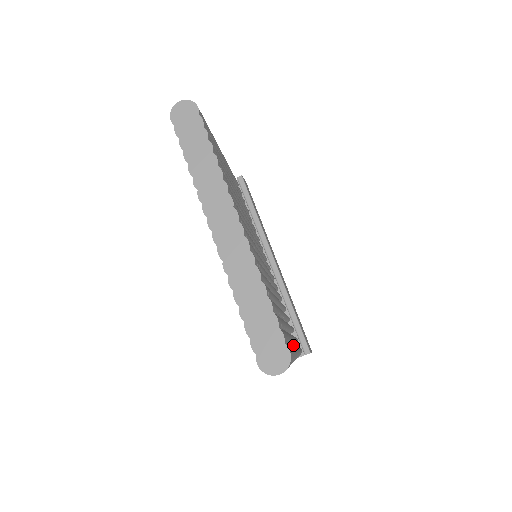
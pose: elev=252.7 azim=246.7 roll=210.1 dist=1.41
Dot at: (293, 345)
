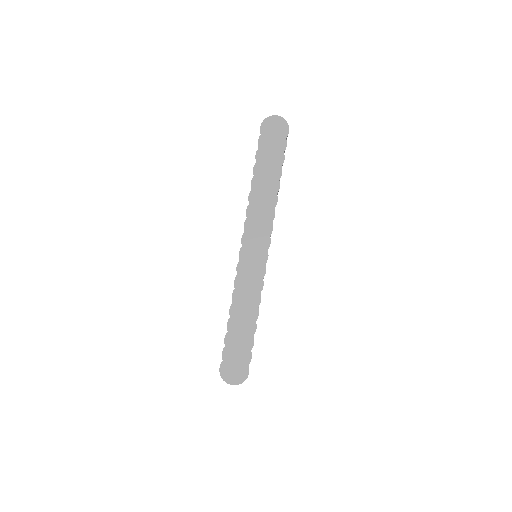
Dot at: occluded
